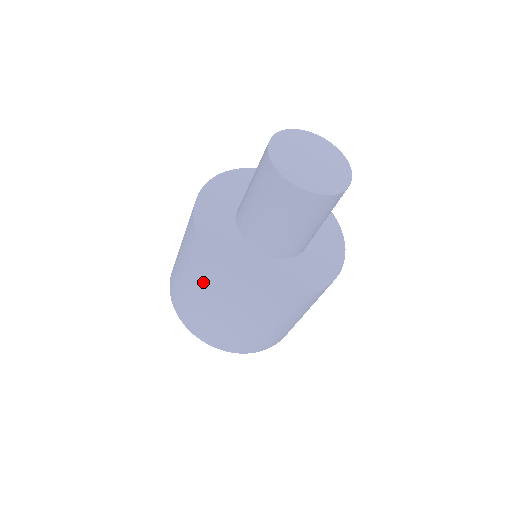
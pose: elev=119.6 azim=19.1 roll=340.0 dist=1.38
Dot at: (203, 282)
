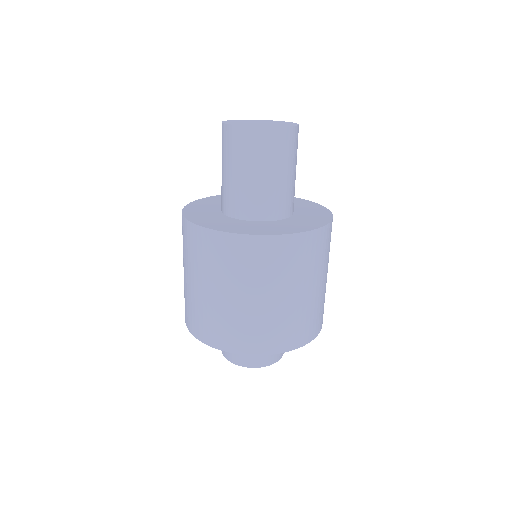
Dot at: (191, 257)
